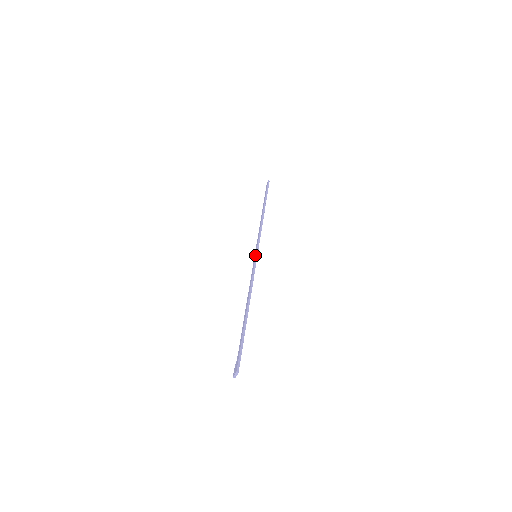
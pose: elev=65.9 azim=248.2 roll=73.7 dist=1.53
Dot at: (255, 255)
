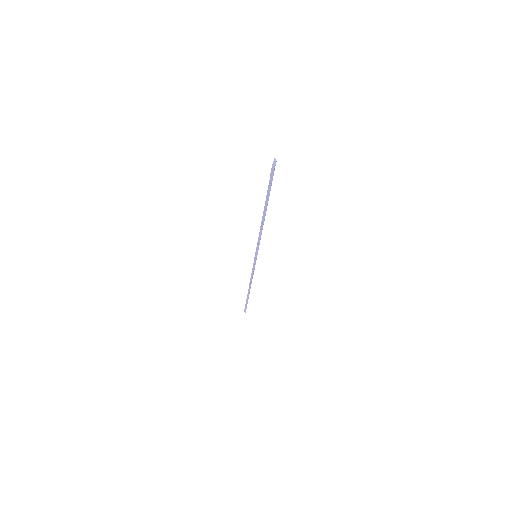
Dot at: occluded
